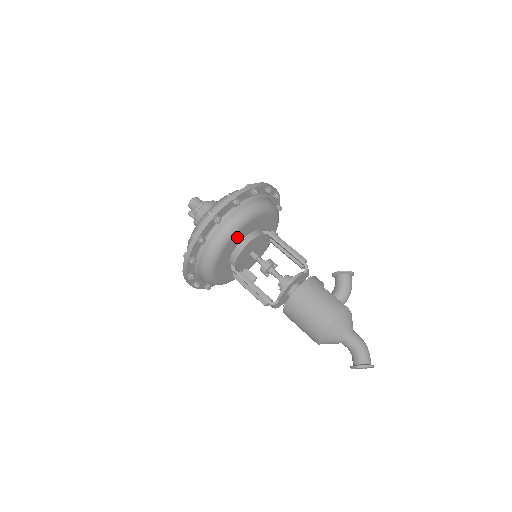
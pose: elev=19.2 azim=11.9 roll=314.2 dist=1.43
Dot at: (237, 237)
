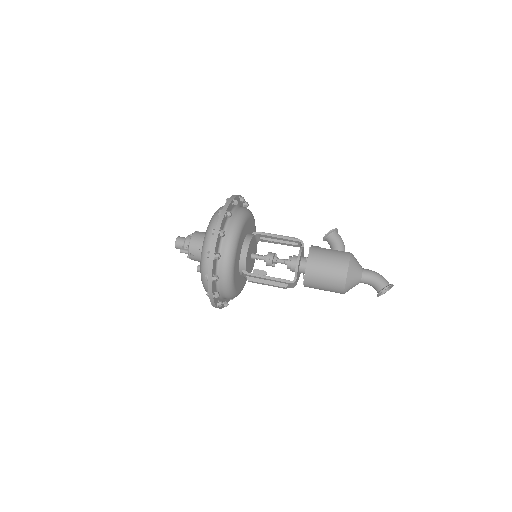
Dot at: (240, 243)
